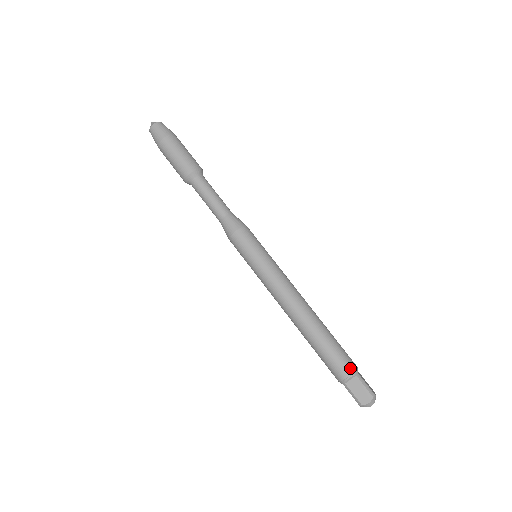
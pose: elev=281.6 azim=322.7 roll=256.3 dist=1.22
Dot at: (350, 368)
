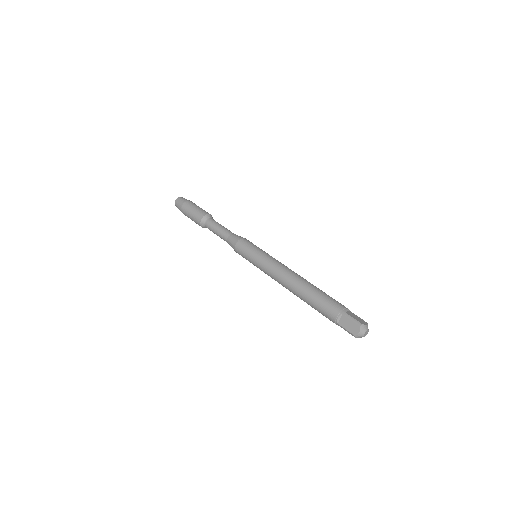
Dot at: (344, 306)
